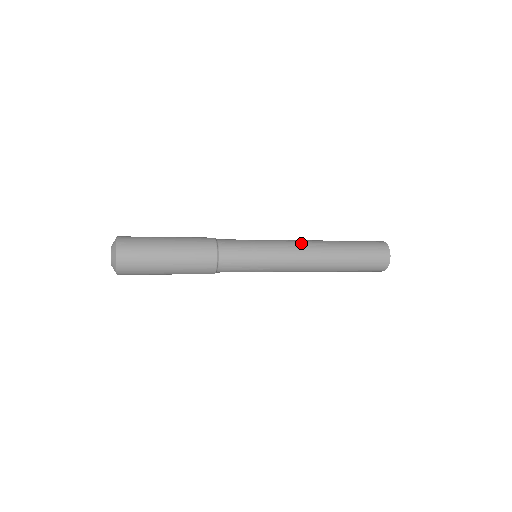
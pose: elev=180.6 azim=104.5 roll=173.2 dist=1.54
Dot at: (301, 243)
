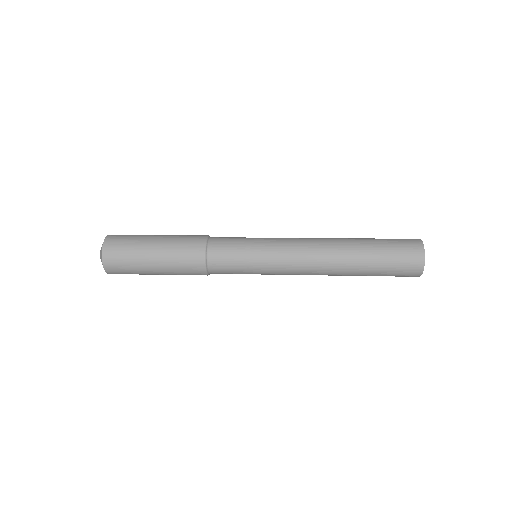
Dot at: (307, 247)
